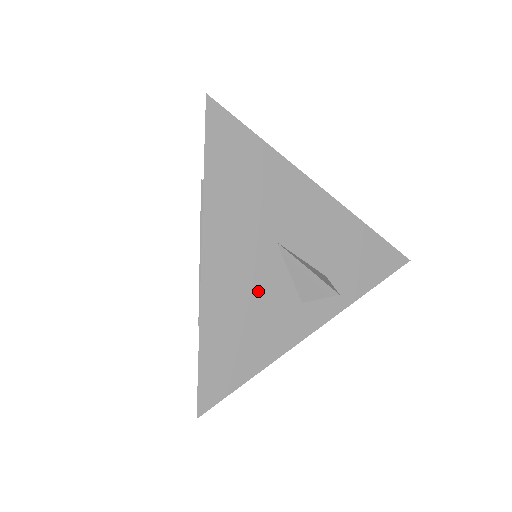
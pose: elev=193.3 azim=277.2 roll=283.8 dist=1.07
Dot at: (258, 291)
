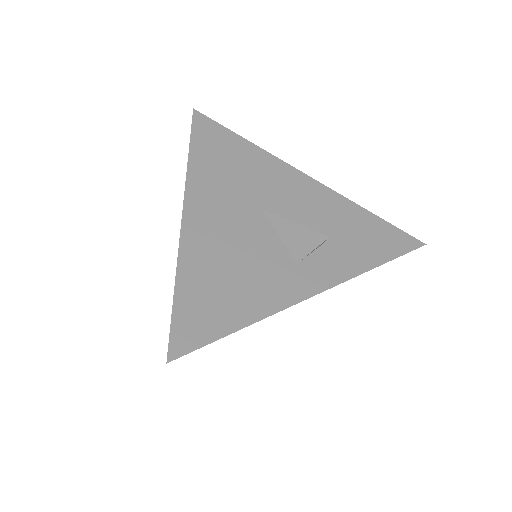
Dot at: (243, 246)
